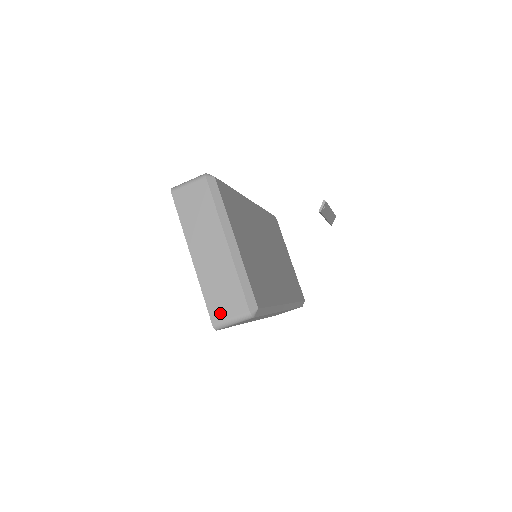
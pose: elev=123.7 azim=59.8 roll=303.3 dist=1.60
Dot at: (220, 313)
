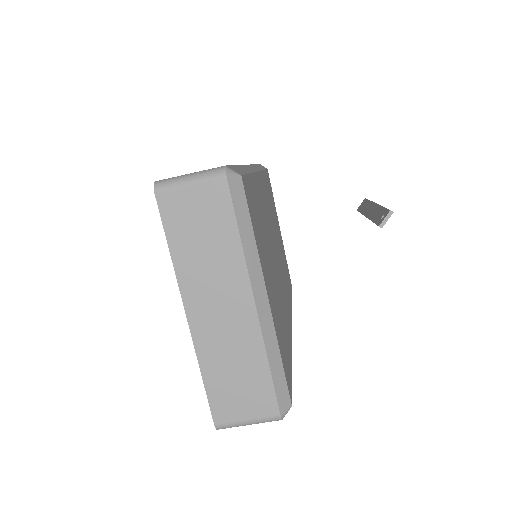
Dot at: (230, 410)
